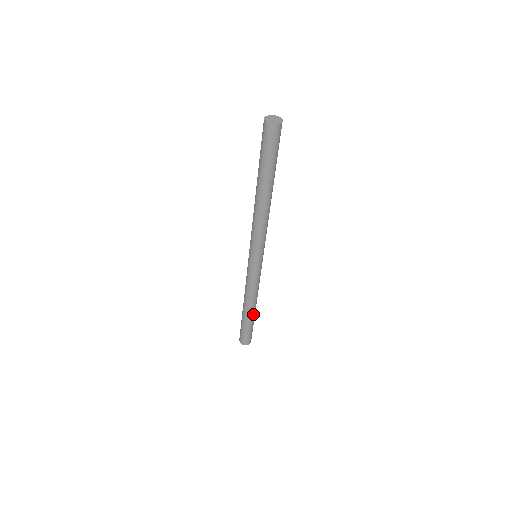
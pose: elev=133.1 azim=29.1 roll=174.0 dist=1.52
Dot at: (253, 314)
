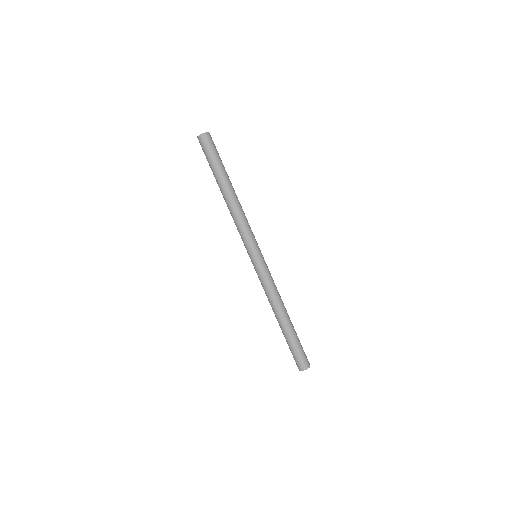
Dot at: (284, 326)
